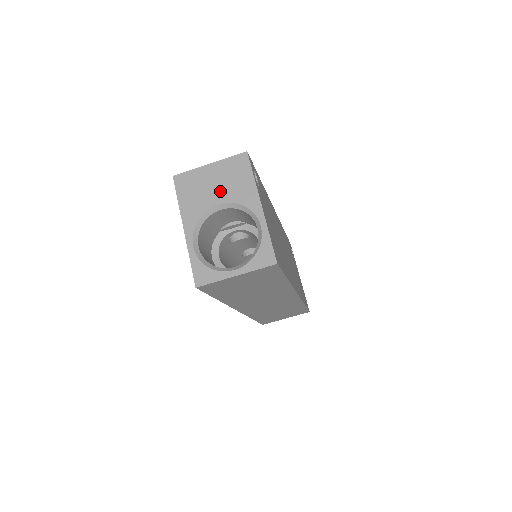
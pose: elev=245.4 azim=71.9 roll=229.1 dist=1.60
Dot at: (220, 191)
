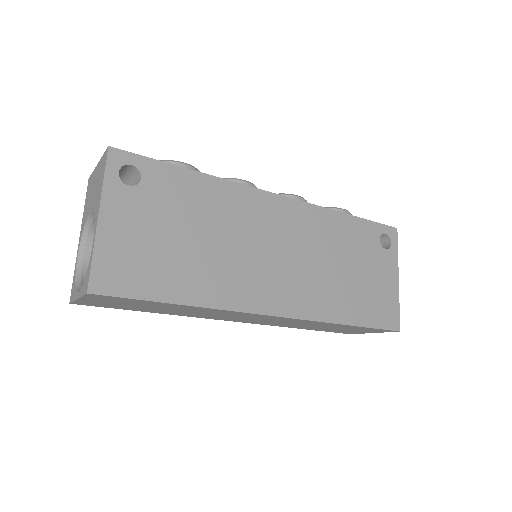
Dot at: (93, 197)
